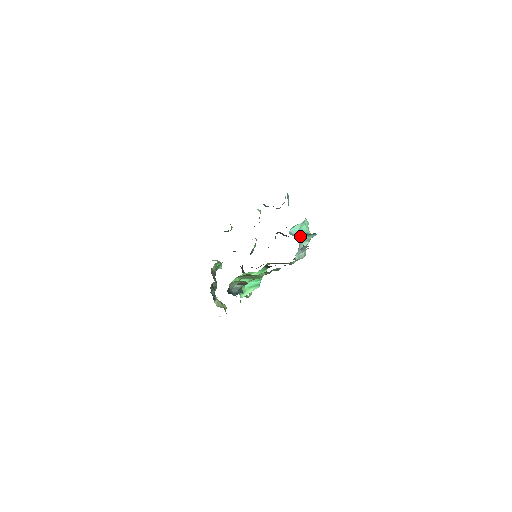
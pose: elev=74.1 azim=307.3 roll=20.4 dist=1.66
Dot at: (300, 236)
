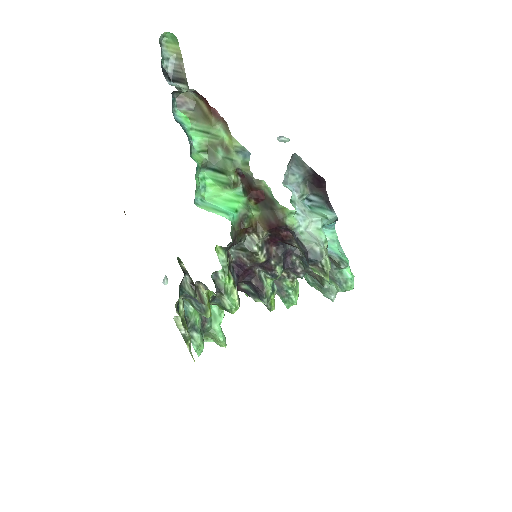
Dot at: (309, 206)
